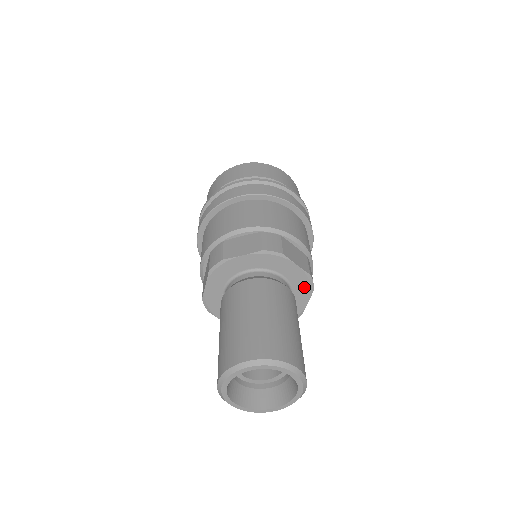
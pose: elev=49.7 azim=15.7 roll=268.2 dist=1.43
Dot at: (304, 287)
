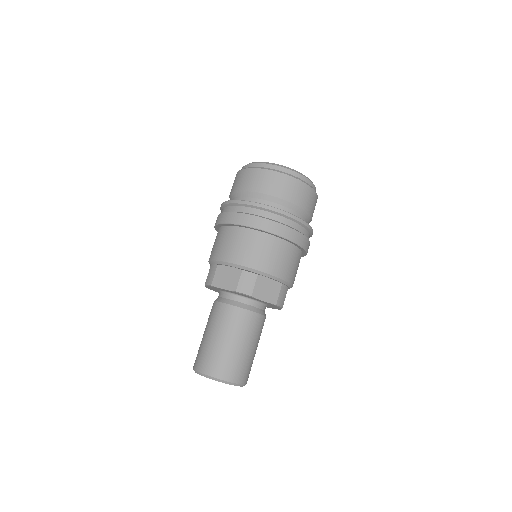
Dot at: (274, 306)
